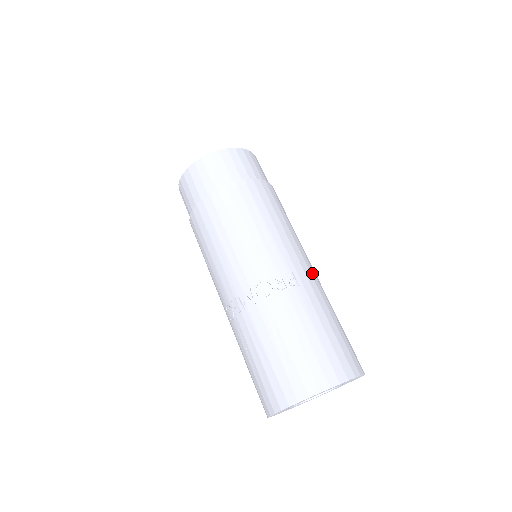
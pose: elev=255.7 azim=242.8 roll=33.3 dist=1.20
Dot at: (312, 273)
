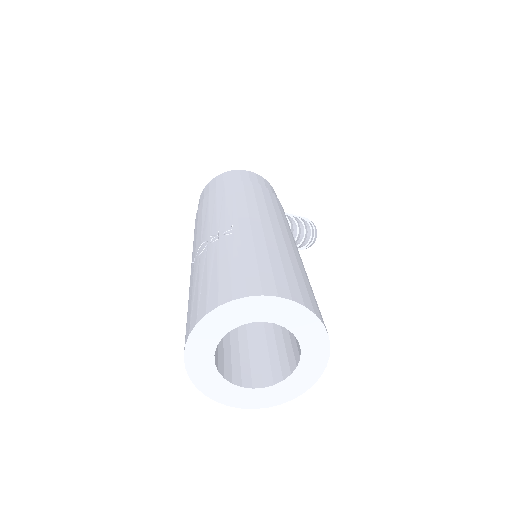
Dot at: (267, 228)
